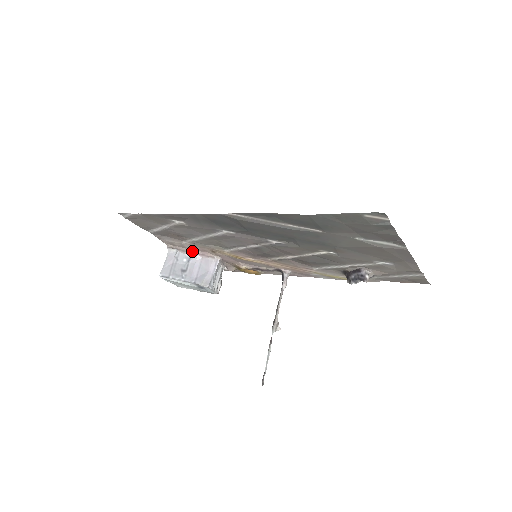
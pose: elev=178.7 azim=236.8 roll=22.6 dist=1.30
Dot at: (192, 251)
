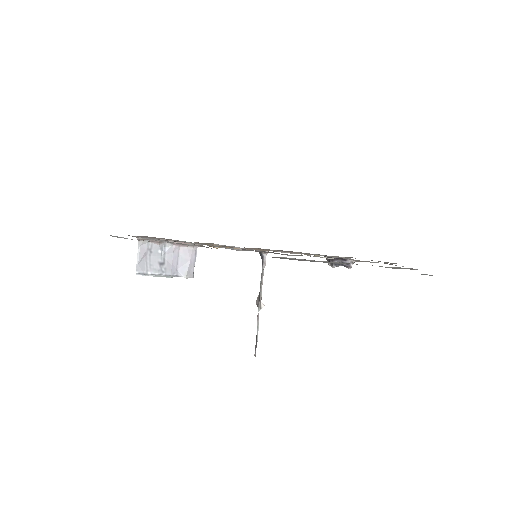
Dot at: occluded
